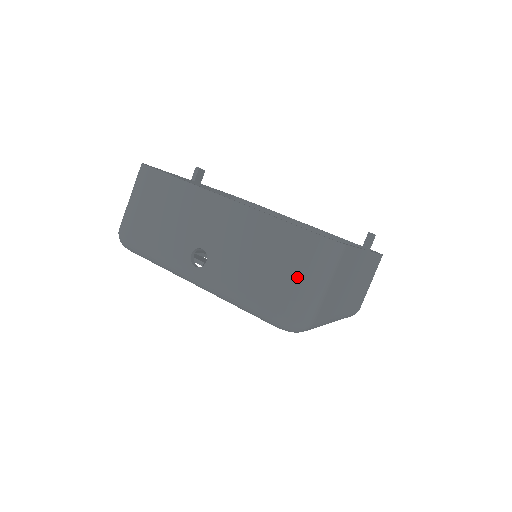
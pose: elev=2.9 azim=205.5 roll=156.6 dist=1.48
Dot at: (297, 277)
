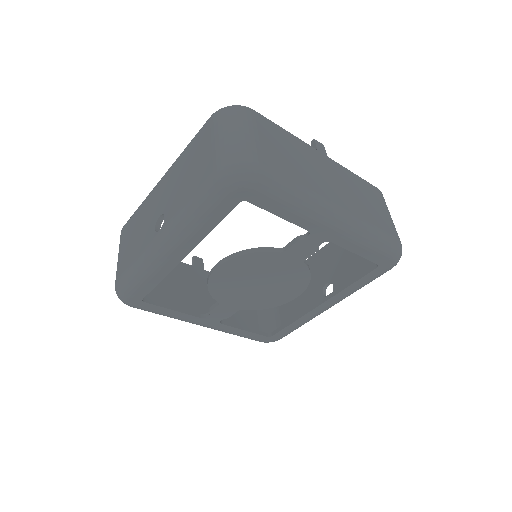
Dot at: (217, 140)
